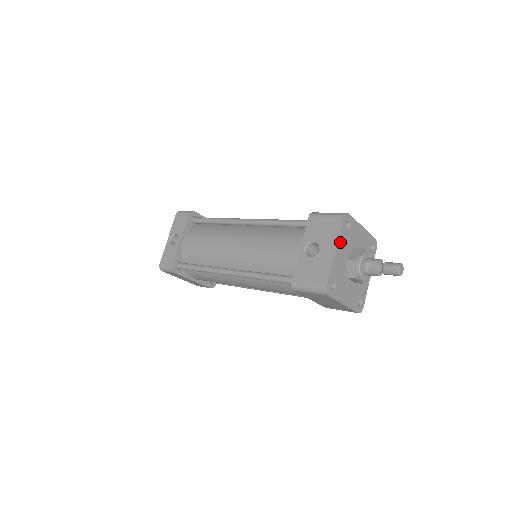
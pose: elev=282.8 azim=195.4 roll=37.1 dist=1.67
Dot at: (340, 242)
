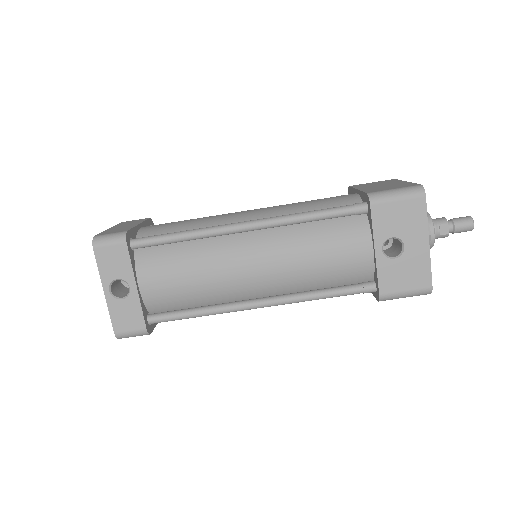
Dot at: (425, 227)
